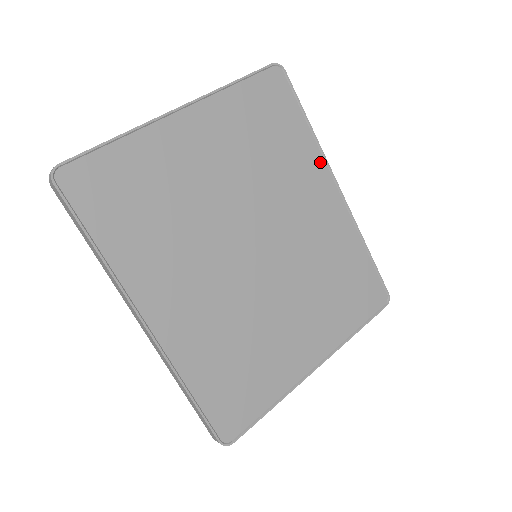
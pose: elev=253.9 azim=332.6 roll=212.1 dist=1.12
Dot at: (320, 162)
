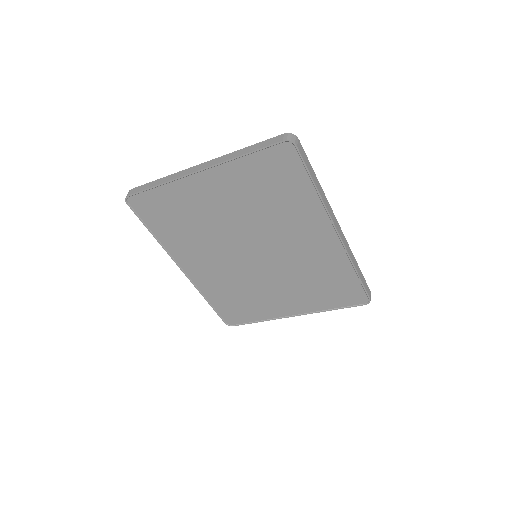
Dot at: (322, 213)
